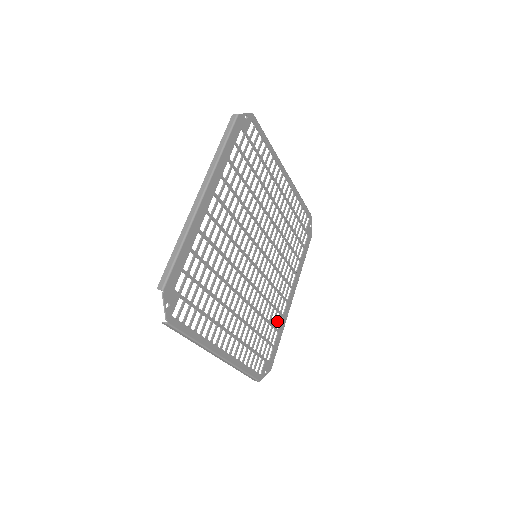
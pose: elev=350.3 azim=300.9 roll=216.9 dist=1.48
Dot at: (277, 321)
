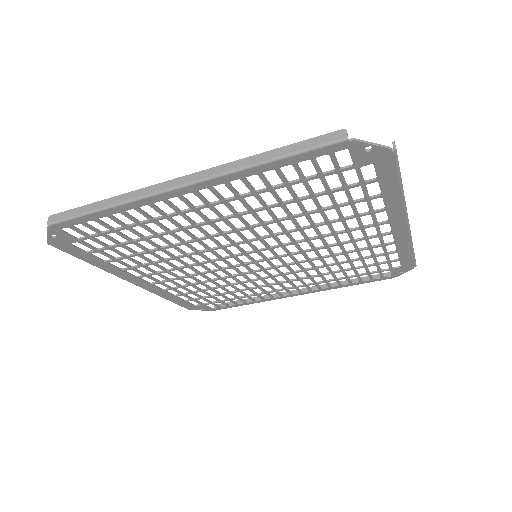
Dot at: occluded
